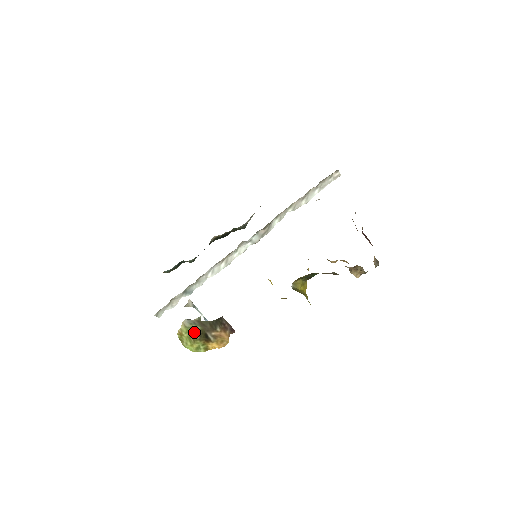
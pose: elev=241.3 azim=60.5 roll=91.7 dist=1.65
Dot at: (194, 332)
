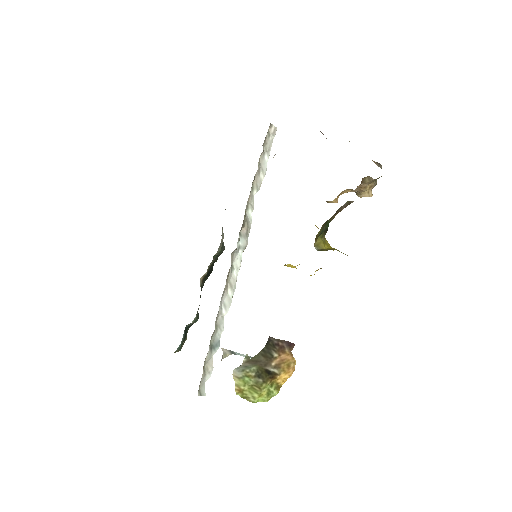
Dot at: (252, 378)
